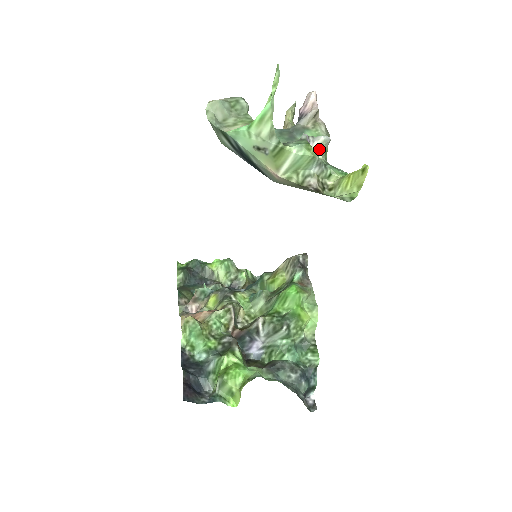
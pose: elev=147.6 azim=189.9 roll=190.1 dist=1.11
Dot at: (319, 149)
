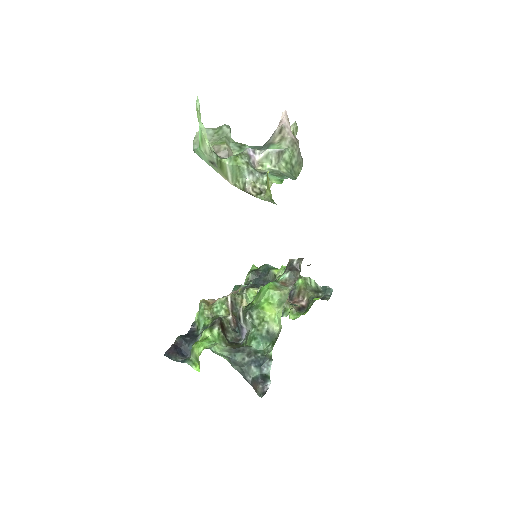
Dot at: (266, 160)
